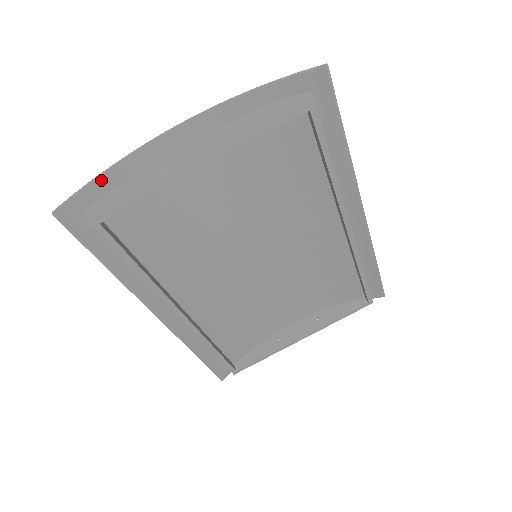
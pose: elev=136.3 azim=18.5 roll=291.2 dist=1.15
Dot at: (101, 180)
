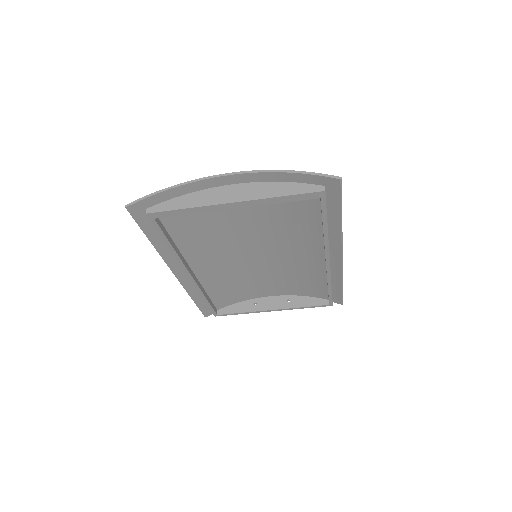
Dot at: (164, 193)
